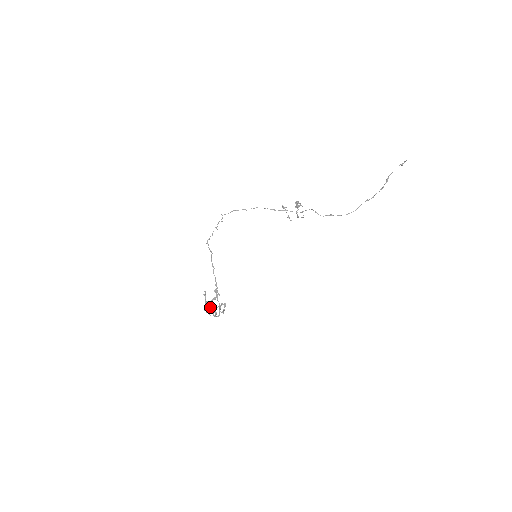
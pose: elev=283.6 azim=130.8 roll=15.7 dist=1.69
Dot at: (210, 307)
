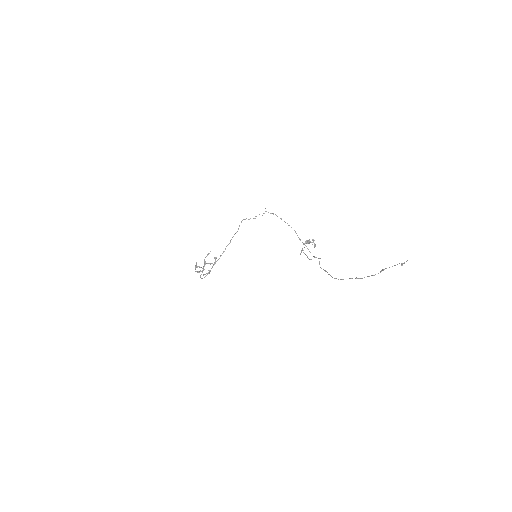
Dot at: occluded
